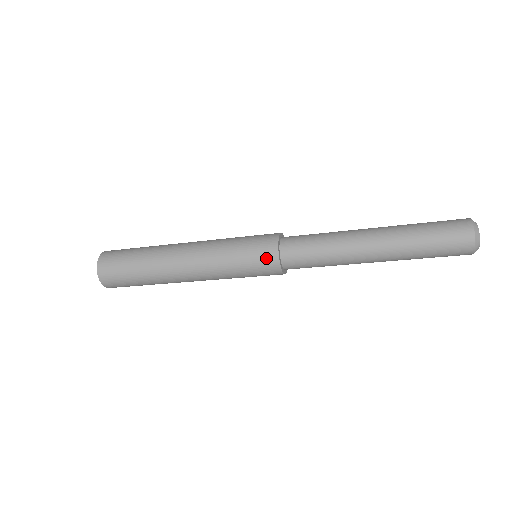
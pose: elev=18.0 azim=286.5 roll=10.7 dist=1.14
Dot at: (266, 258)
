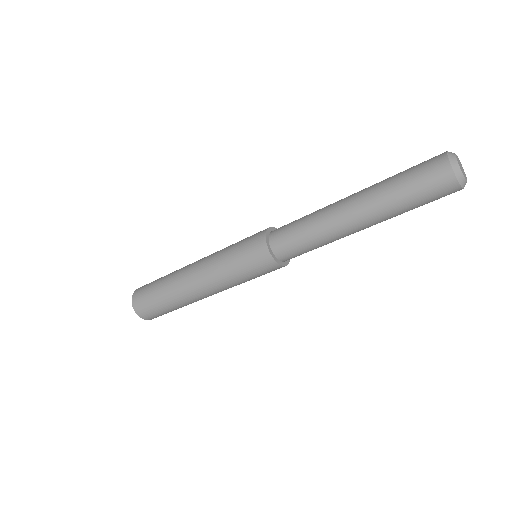
Dot at: (265, 265)
